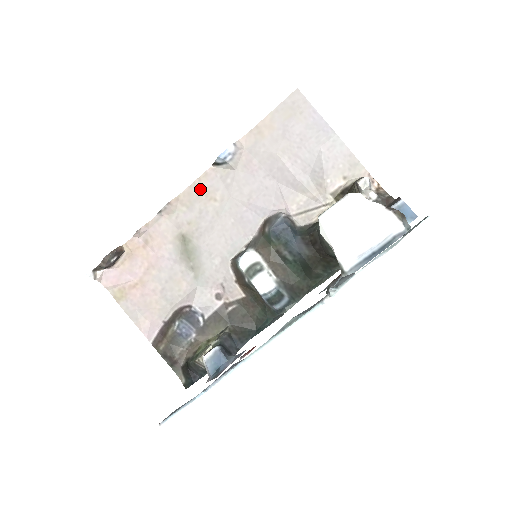
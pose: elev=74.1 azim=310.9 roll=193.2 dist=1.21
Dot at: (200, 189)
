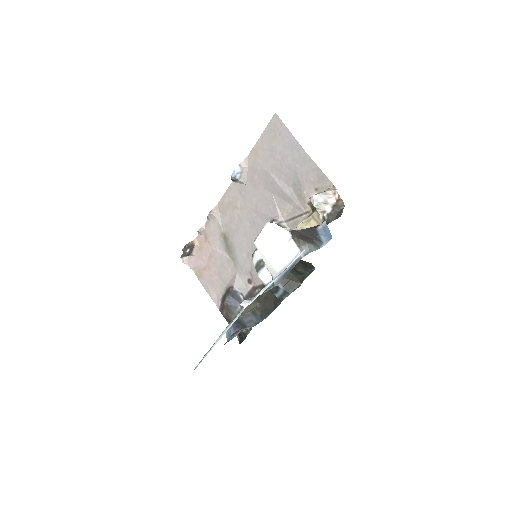
Dot at: (228, 200)
